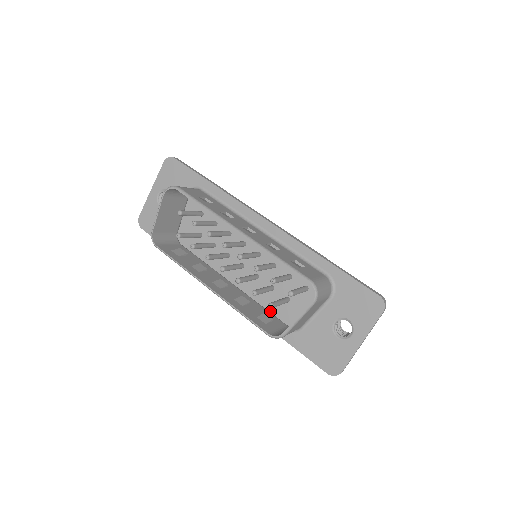
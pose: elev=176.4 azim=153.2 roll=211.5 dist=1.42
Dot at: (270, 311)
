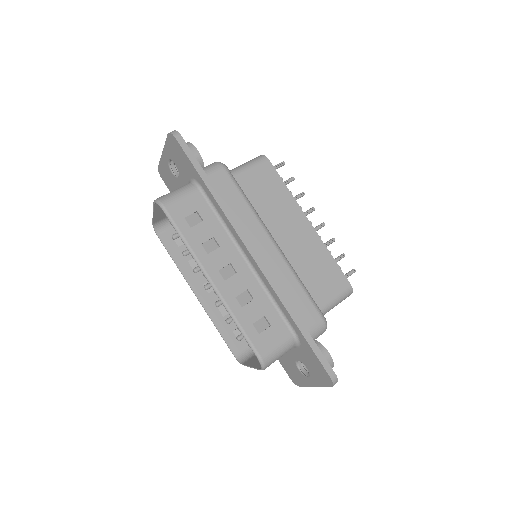
Dot at: occluded
